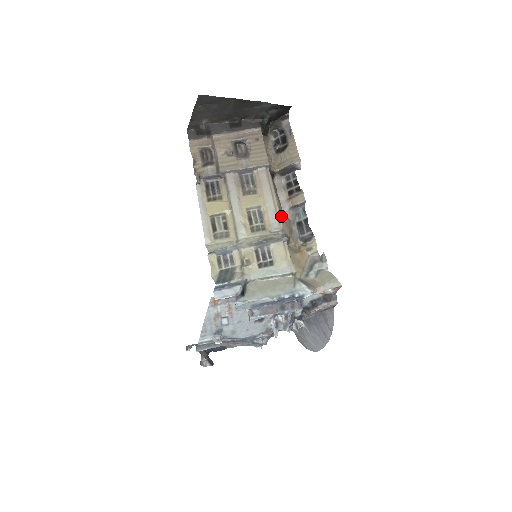
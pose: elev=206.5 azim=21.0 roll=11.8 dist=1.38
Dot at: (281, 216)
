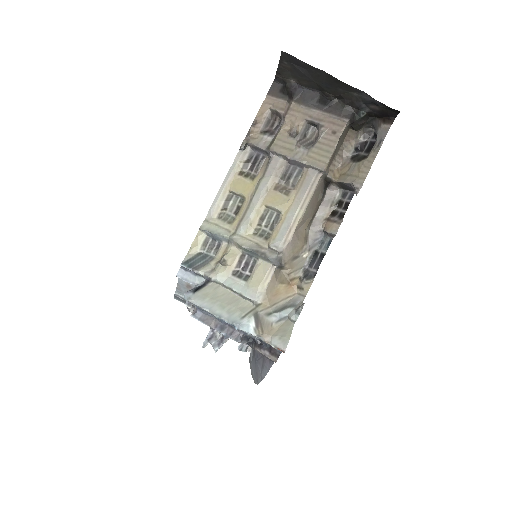
Dot at: (293, 236)
